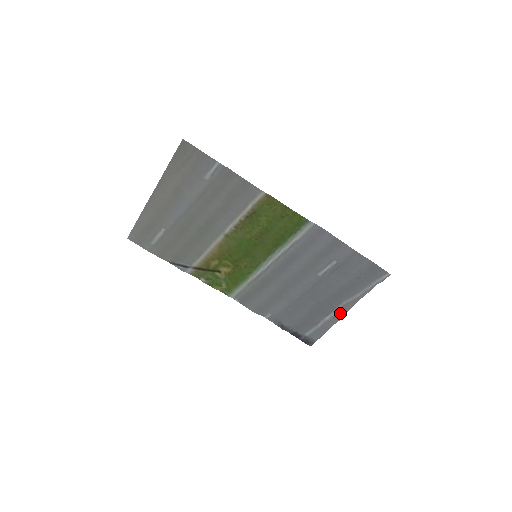
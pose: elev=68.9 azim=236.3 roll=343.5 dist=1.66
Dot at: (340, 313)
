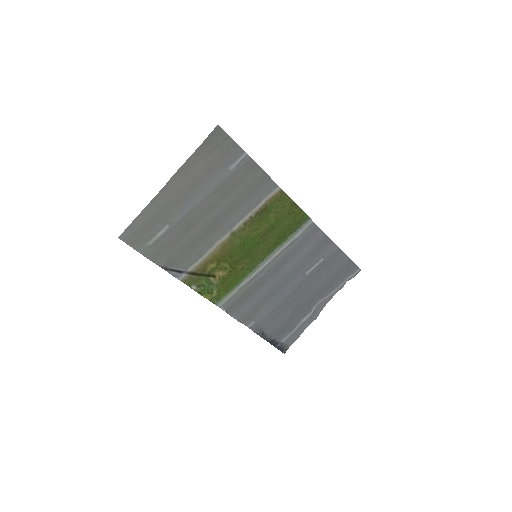
Dot at: (315, 313)
